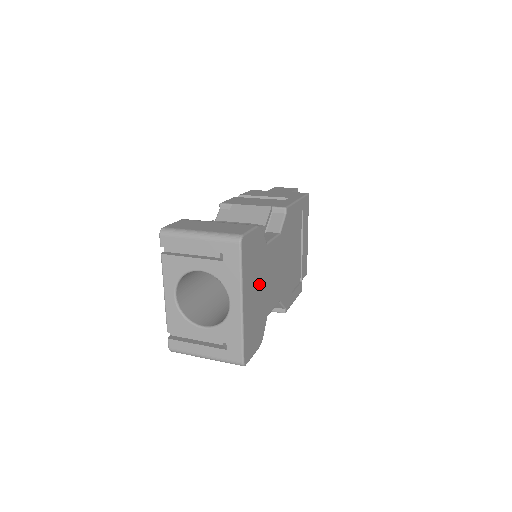
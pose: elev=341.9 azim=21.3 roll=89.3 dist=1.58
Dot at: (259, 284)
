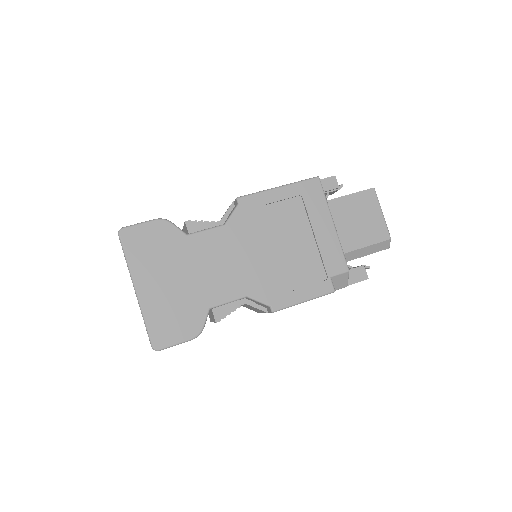
Dot at: (175, 273)
